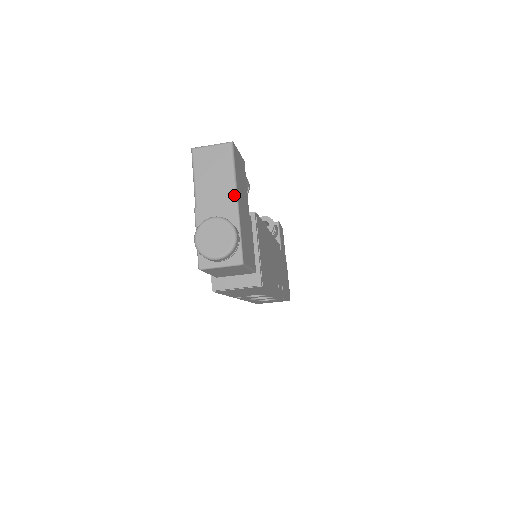
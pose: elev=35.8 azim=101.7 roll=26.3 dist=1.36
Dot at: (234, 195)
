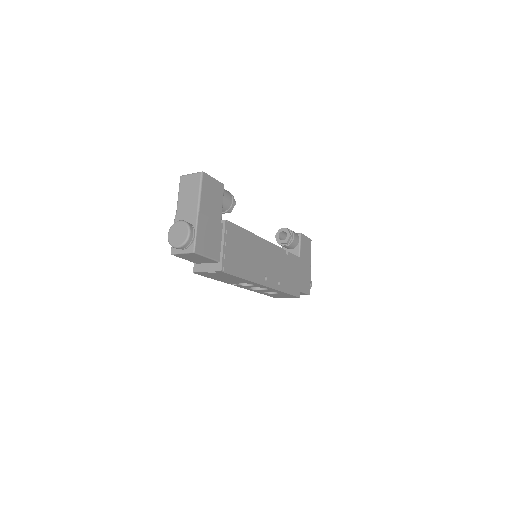
Dot at: (197, 207)
